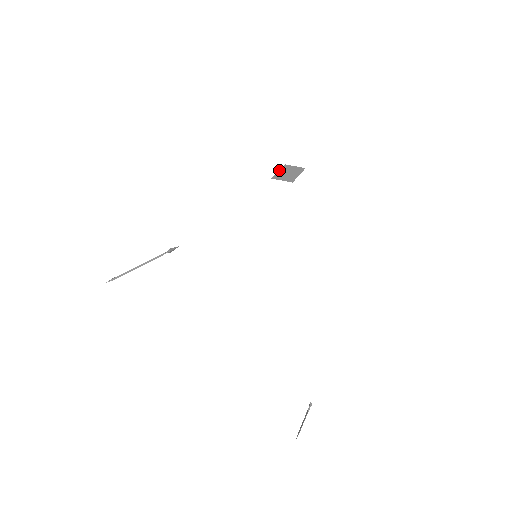
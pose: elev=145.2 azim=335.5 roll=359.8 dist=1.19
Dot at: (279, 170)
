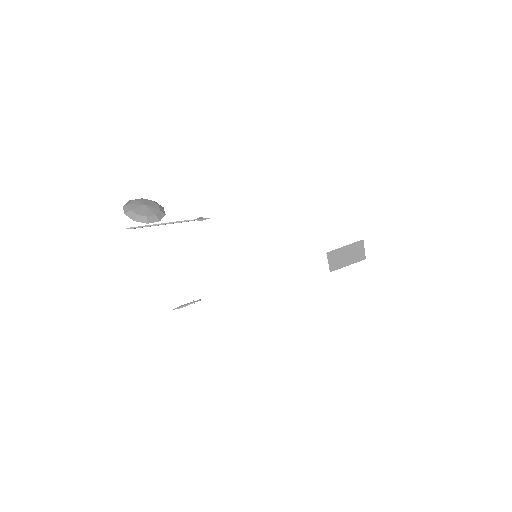
Dot at: (347, 246)
